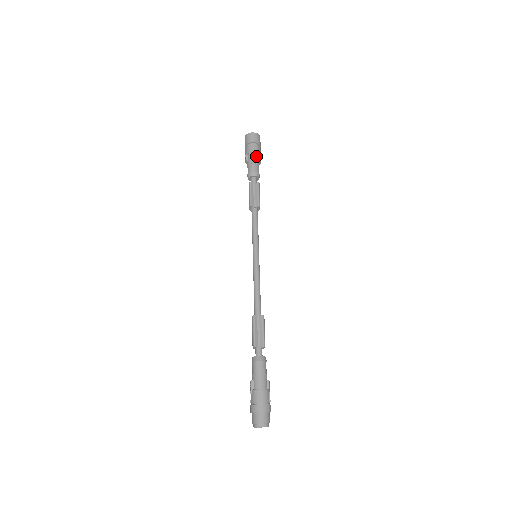
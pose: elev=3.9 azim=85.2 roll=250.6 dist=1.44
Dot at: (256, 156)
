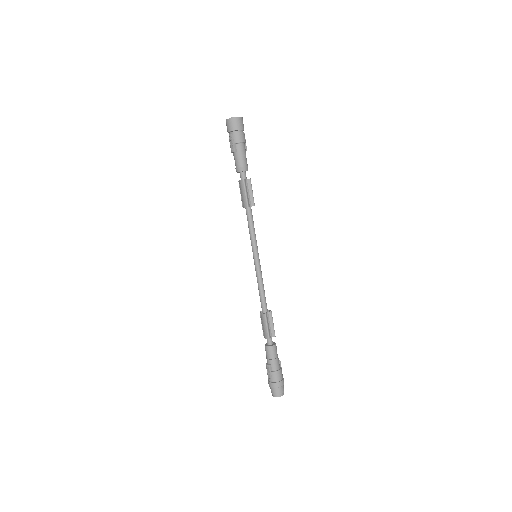
Dot at: (244, 146)
